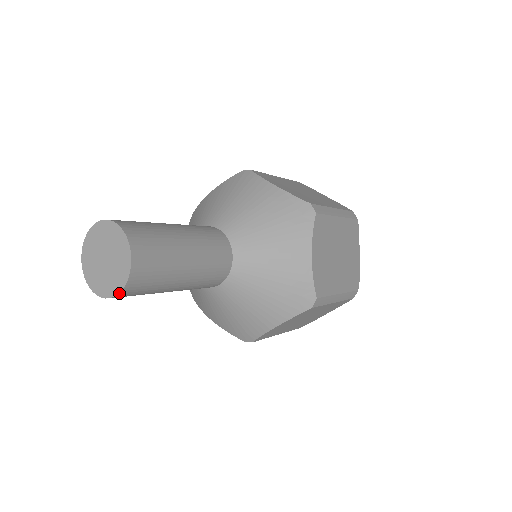
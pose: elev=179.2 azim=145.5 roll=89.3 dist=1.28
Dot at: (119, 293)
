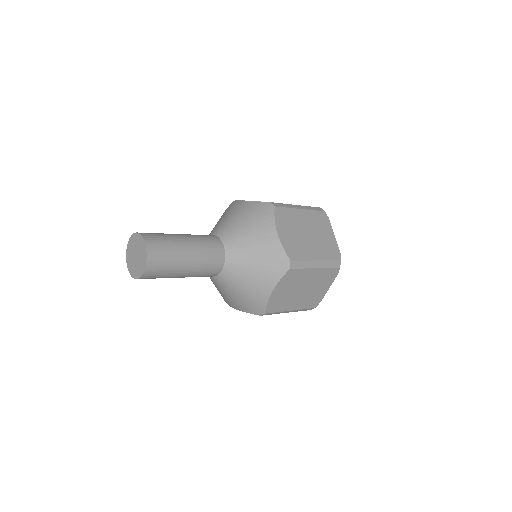
Dot at: (145, 270)
